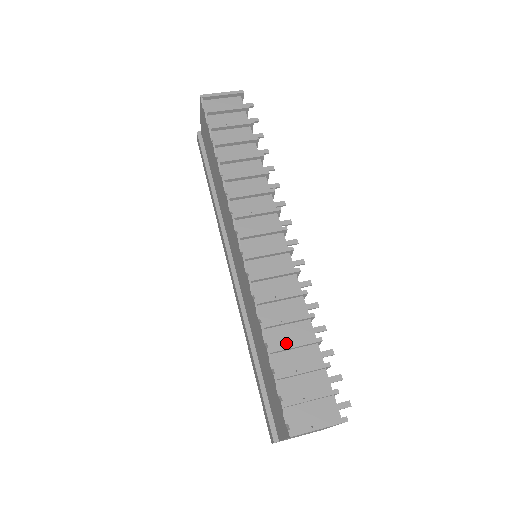
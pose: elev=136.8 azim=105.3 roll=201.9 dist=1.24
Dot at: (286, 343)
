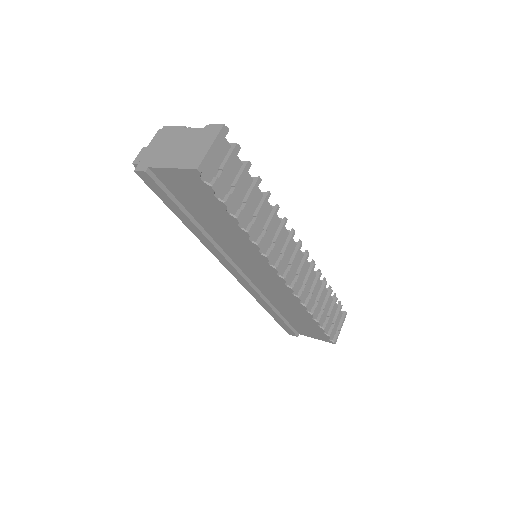
Dot at: (320, 309)
